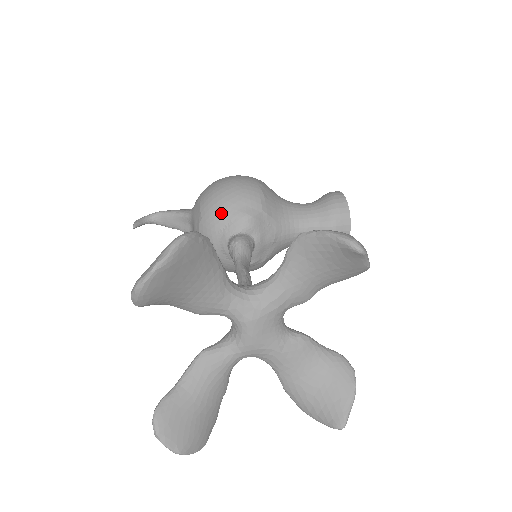
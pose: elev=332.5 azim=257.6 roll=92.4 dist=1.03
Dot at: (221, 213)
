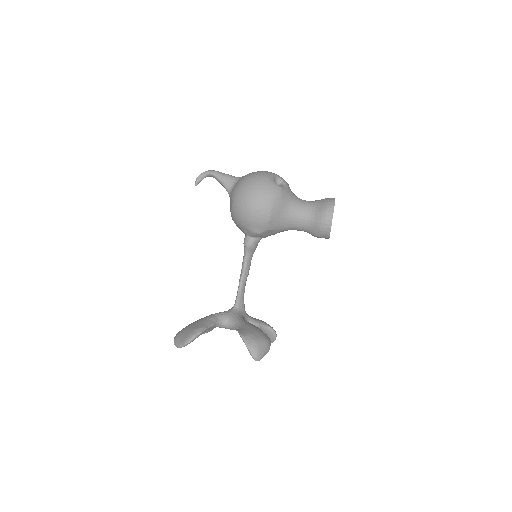
Dot at: (241, 225)
